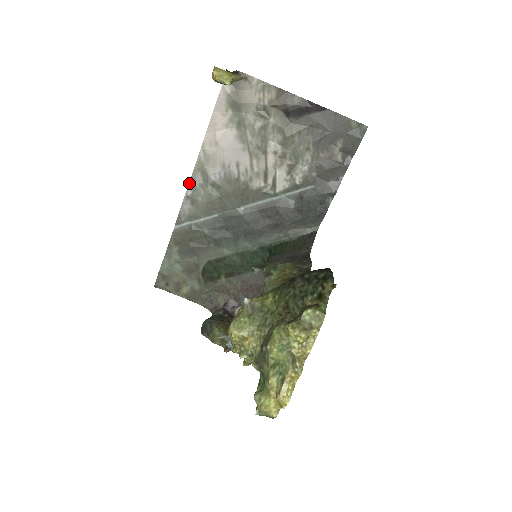
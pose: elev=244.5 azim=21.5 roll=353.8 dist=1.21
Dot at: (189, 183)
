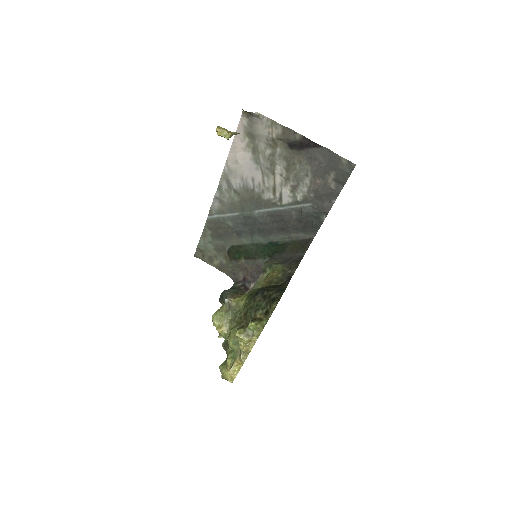
Dot at: (218, 187)
